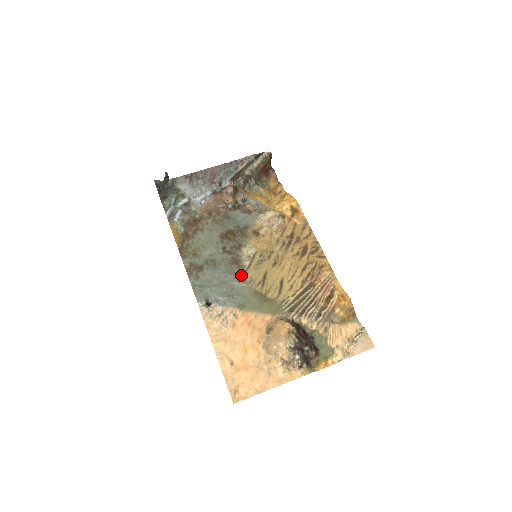
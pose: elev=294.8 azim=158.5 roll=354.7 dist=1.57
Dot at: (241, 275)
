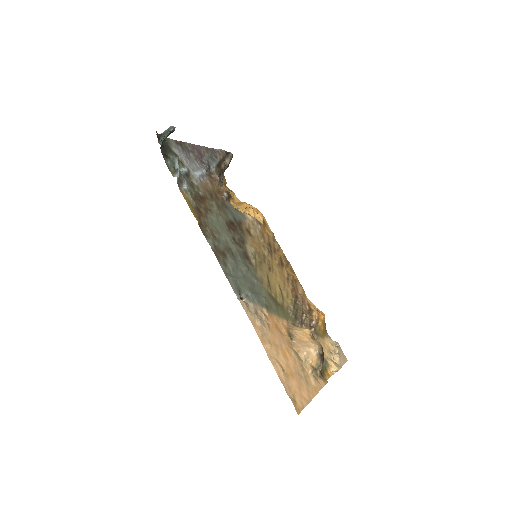
Dot at: (254, 273)
